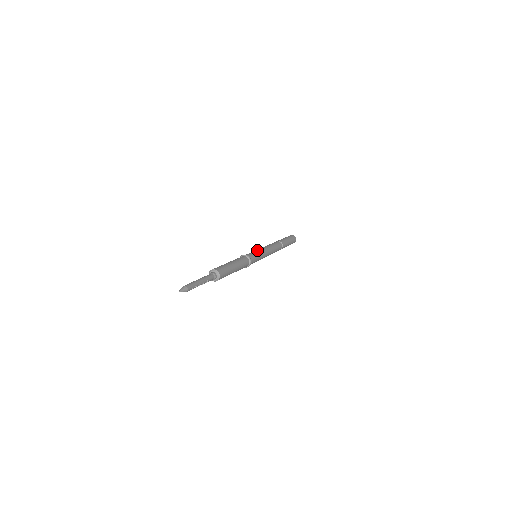
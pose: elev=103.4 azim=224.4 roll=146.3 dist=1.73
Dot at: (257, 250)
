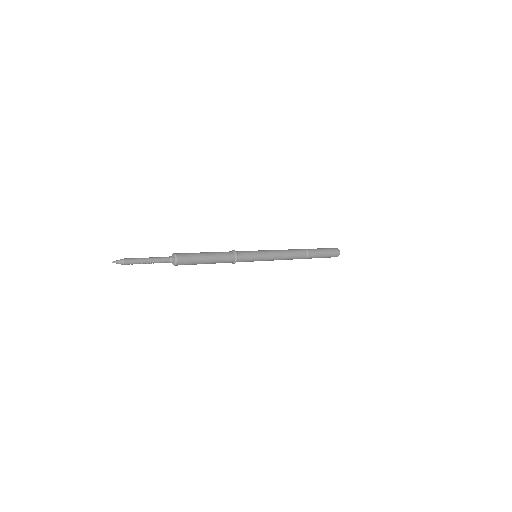
Dot at: (260, 251)
